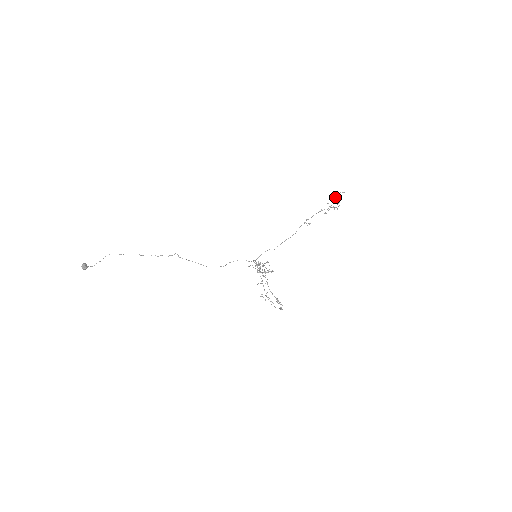
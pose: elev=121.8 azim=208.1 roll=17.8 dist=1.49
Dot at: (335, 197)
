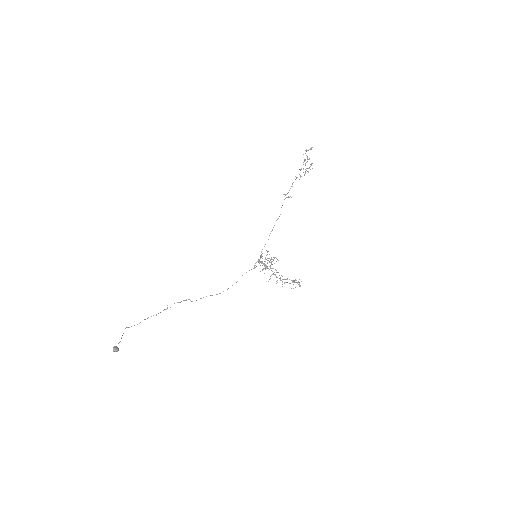
Dot at: (305, 160)
